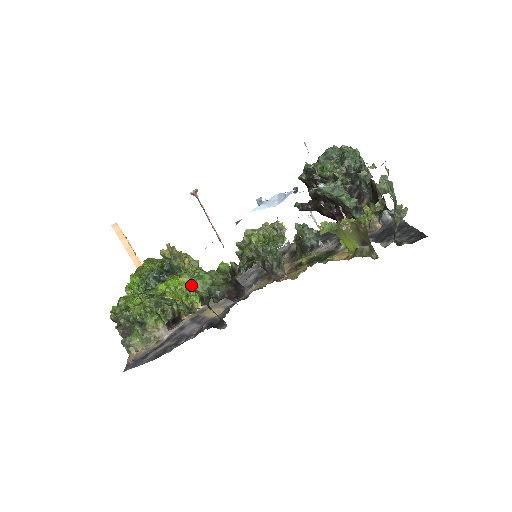
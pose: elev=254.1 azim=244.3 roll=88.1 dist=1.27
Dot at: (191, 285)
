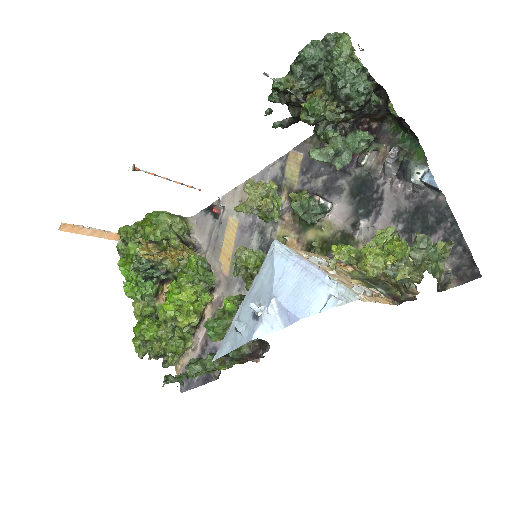
Dot at: (196, 290)
